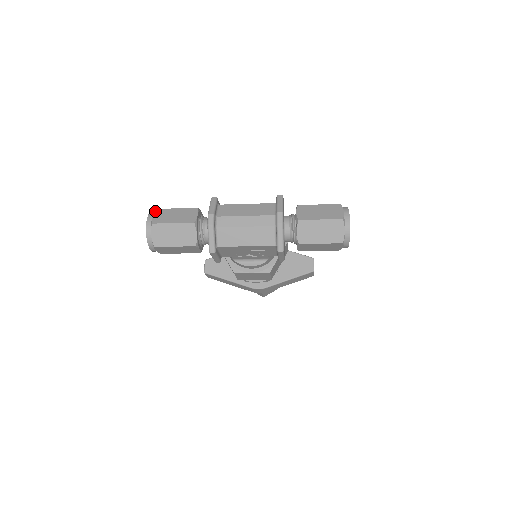
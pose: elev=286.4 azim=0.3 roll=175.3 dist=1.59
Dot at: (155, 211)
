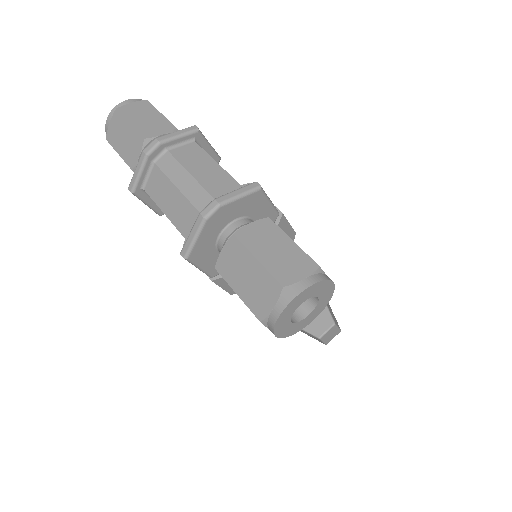
Dot at: (141, 100)
